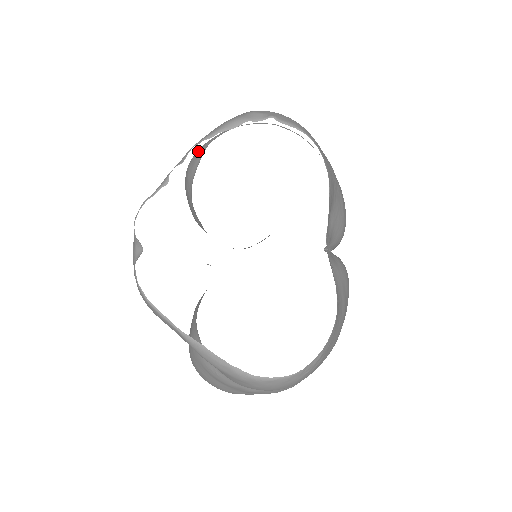
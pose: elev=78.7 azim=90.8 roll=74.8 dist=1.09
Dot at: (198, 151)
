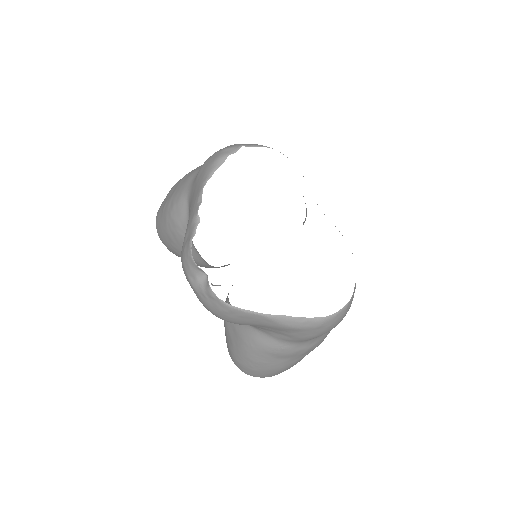
Dot at: (176, 201)
